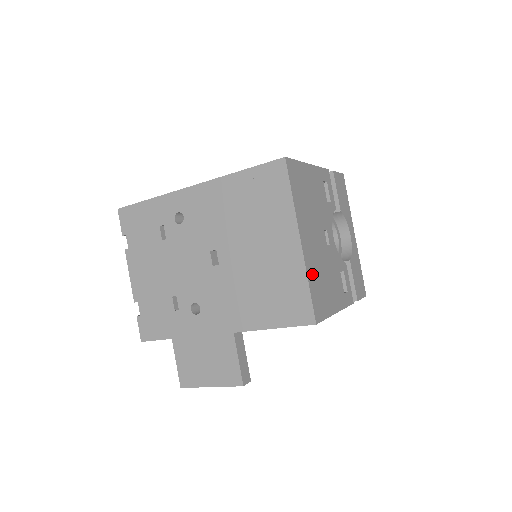
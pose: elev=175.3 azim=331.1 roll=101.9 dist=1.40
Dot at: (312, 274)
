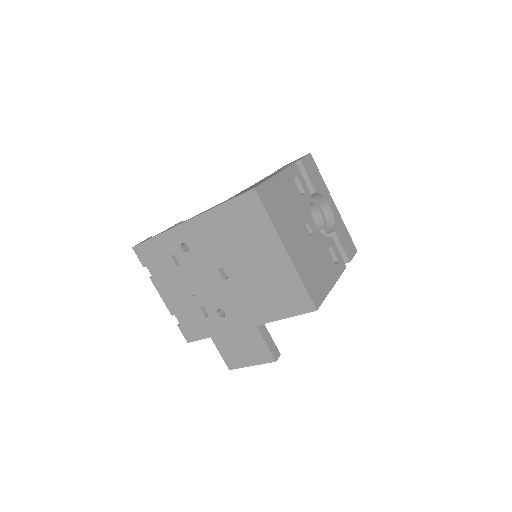
Dot at: (303, 271)
